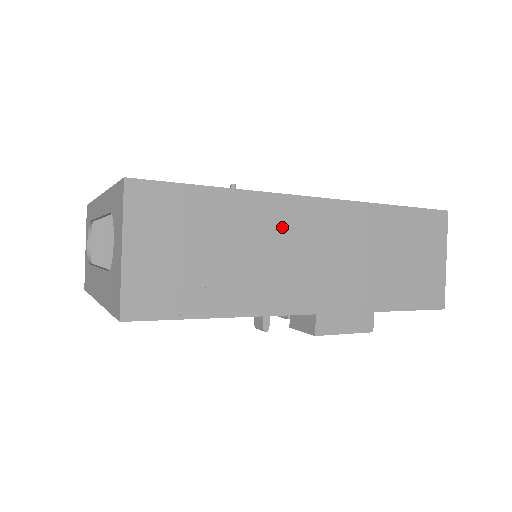
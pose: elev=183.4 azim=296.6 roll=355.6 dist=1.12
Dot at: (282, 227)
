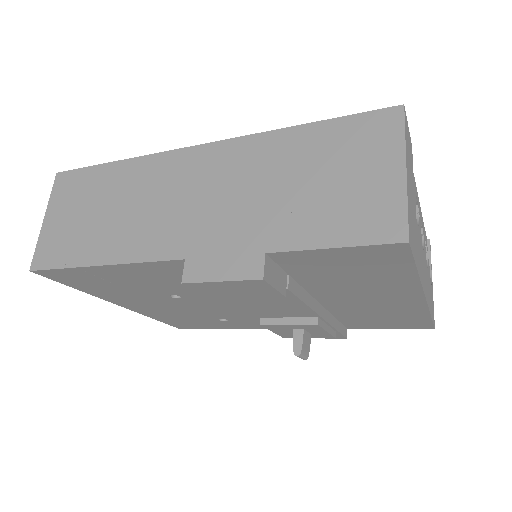
Dot at: (160, 180)
